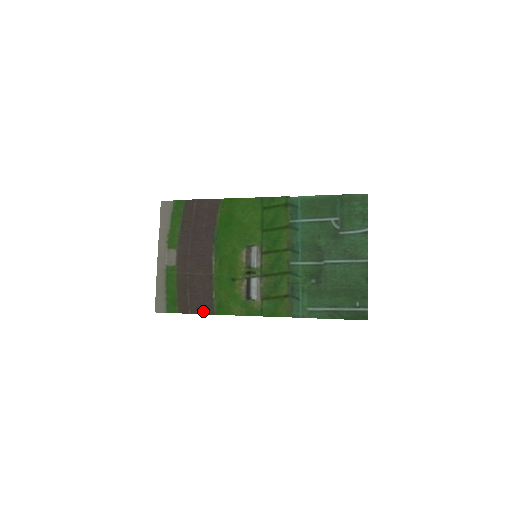
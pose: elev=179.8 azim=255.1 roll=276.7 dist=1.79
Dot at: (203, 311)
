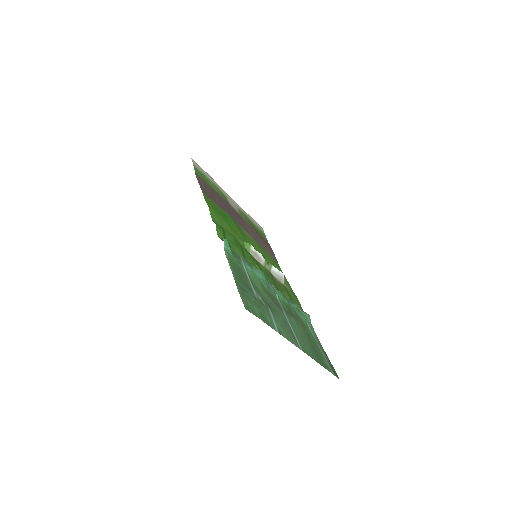
Dot at: (274, 255)
